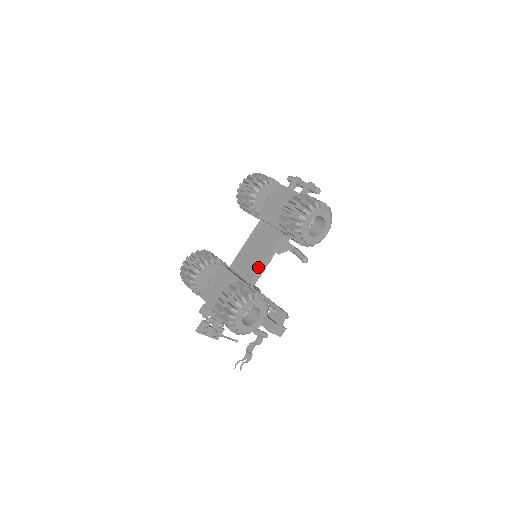
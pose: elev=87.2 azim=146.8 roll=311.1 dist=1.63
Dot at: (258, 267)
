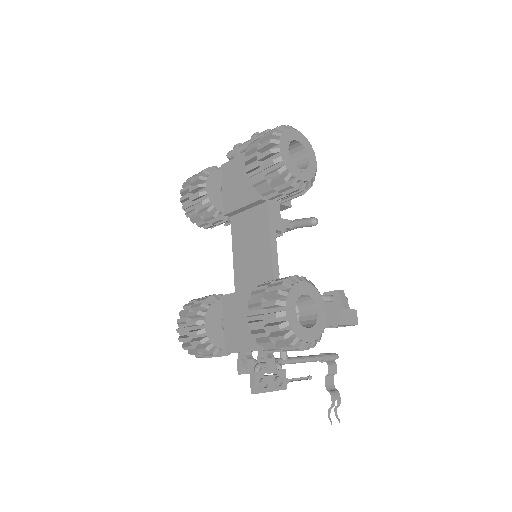
Dot at: (268, 261)
